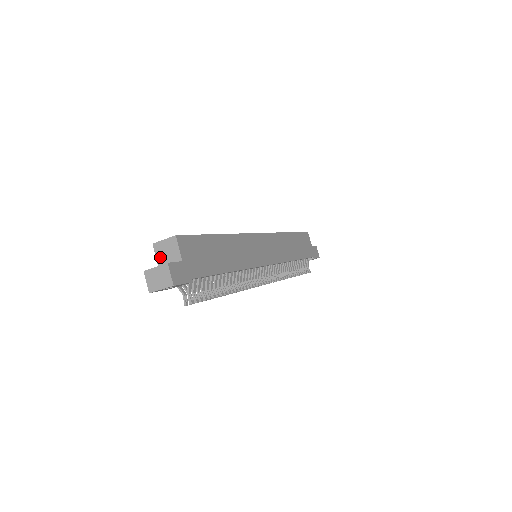
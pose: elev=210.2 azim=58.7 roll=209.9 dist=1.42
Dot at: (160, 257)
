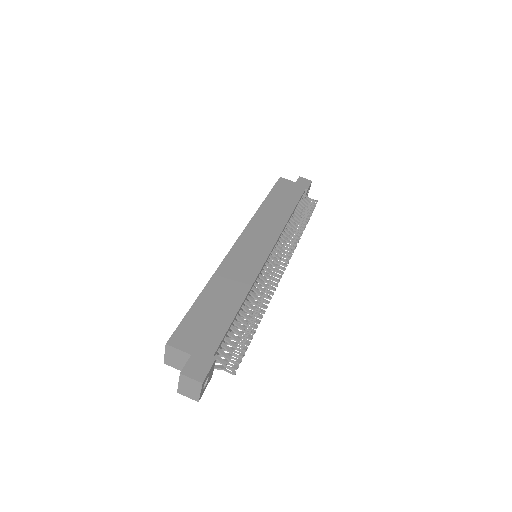
Dot at: (178, 366)
